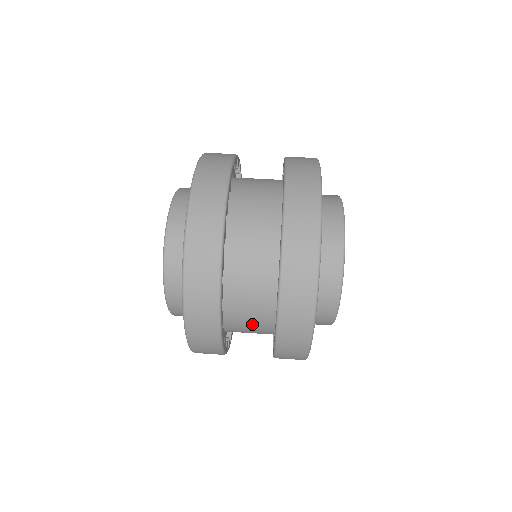
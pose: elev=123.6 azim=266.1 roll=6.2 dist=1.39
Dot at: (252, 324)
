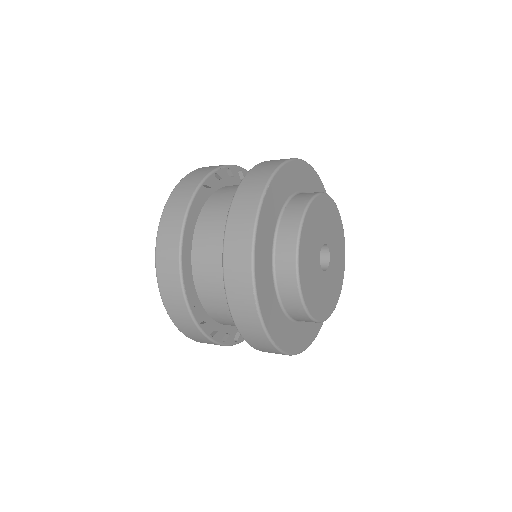
Dot at: occluded
